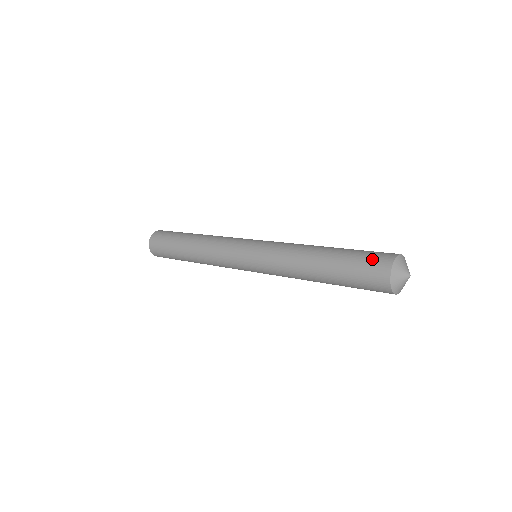
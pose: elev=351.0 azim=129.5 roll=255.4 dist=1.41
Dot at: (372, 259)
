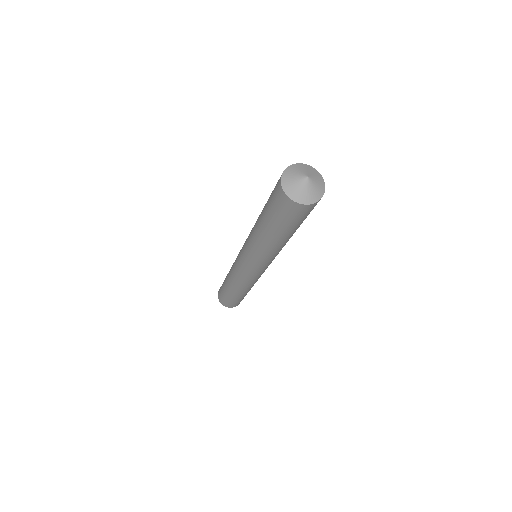
Dot at: (274, 188)
